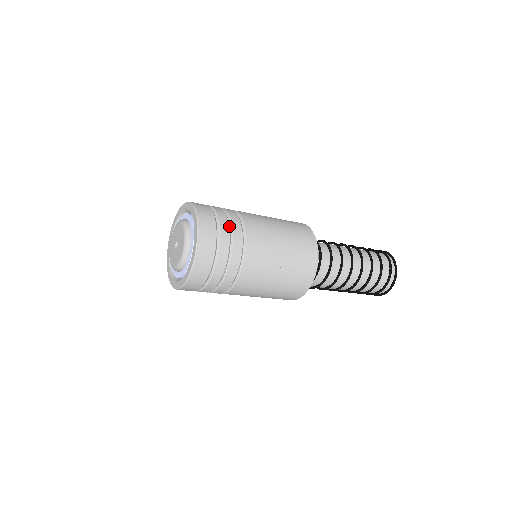
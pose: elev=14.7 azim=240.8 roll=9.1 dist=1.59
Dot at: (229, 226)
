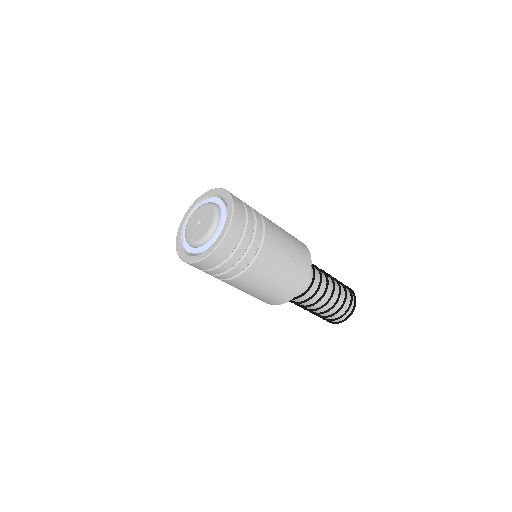
Dot at: occluded
